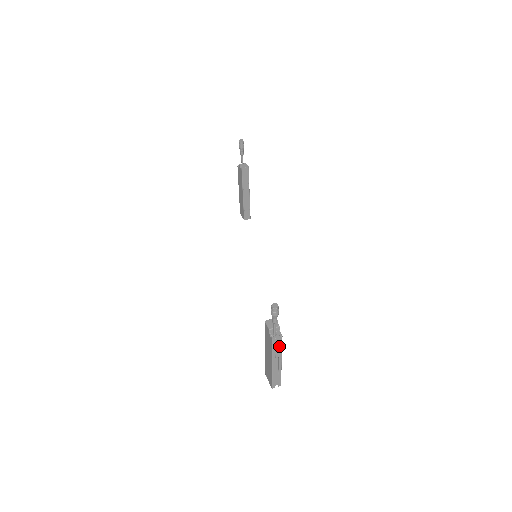
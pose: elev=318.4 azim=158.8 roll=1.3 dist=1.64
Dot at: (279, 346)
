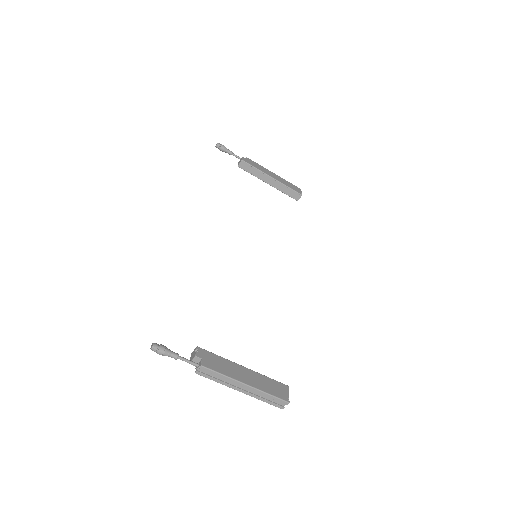
Dot at: (214, 374)
